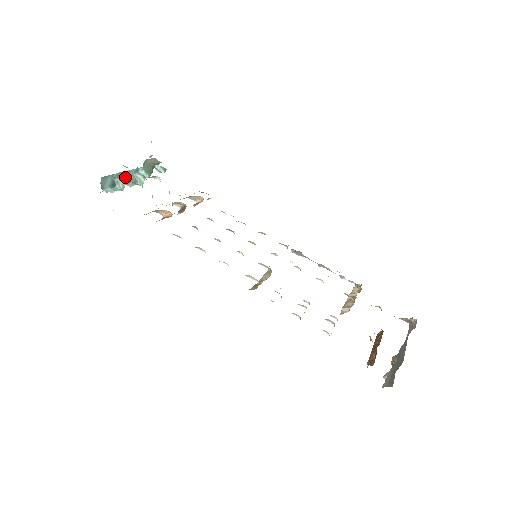
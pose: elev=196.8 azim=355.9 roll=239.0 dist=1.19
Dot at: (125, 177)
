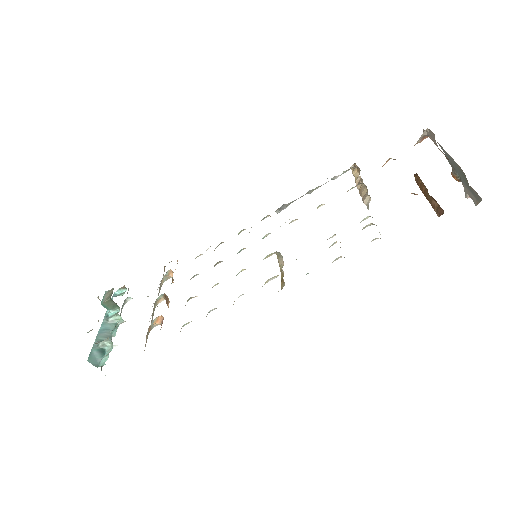
Dot at: (104, 334)
